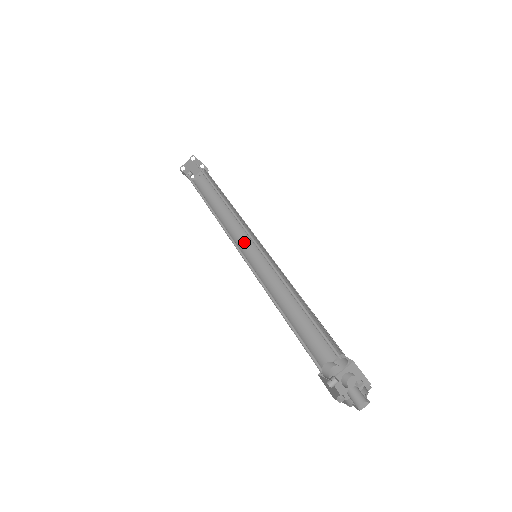
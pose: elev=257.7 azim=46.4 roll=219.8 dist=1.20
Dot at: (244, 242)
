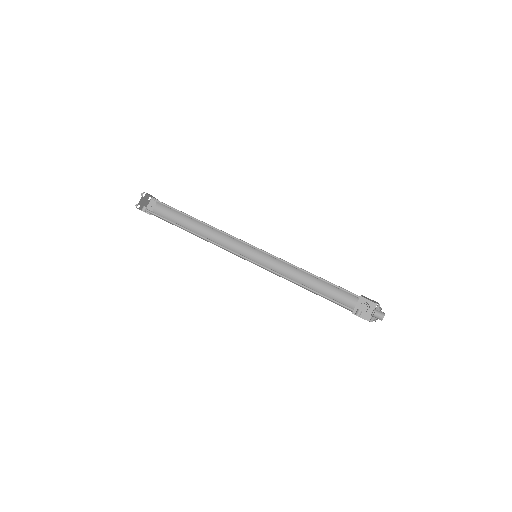
Dot at: (234, 249)
